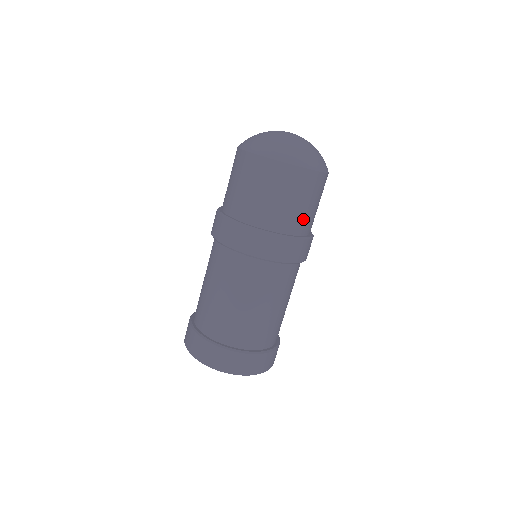
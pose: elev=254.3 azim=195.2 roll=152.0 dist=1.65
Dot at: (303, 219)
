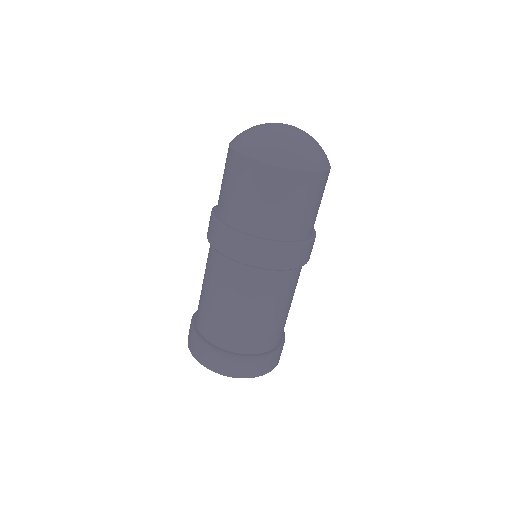
Dot at: (282, 222)
